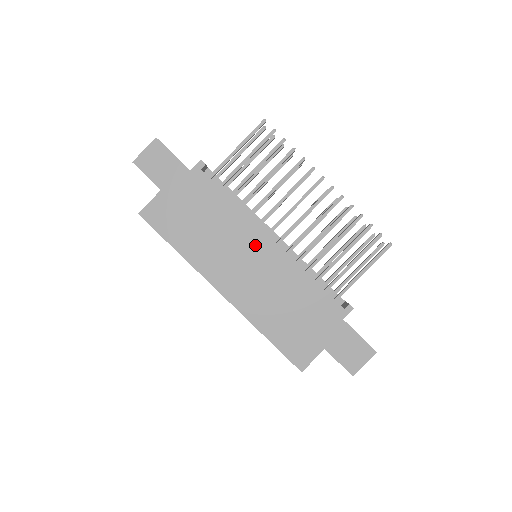
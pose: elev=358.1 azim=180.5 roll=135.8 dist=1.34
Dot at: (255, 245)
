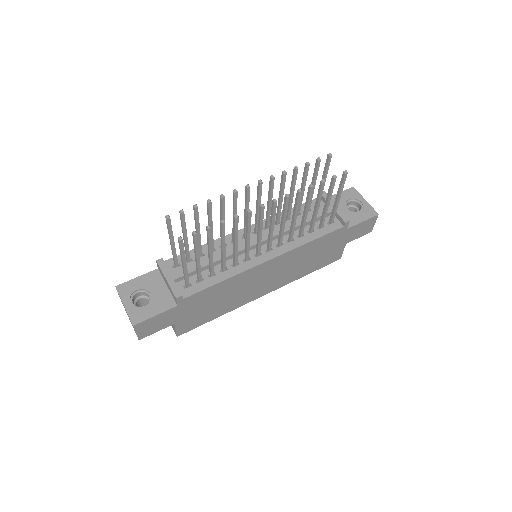
Dot at: (261, 272)
